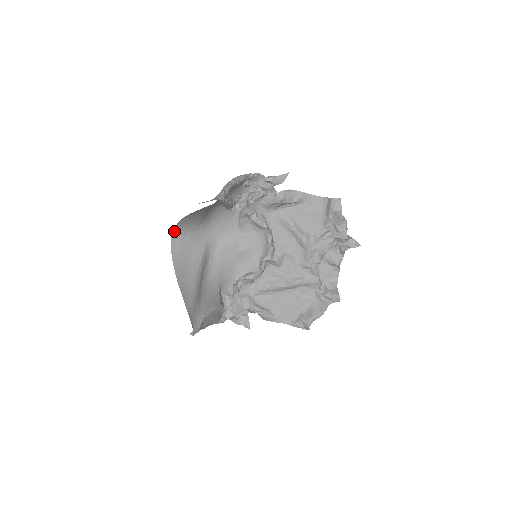
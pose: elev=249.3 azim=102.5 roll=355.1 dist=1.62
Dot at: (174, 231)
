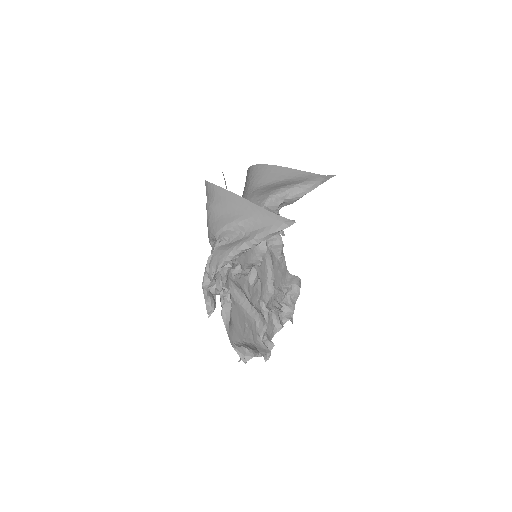
Dot at: (254, 166)
